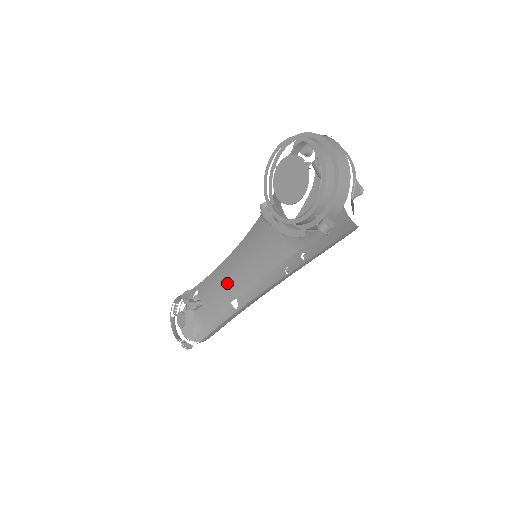
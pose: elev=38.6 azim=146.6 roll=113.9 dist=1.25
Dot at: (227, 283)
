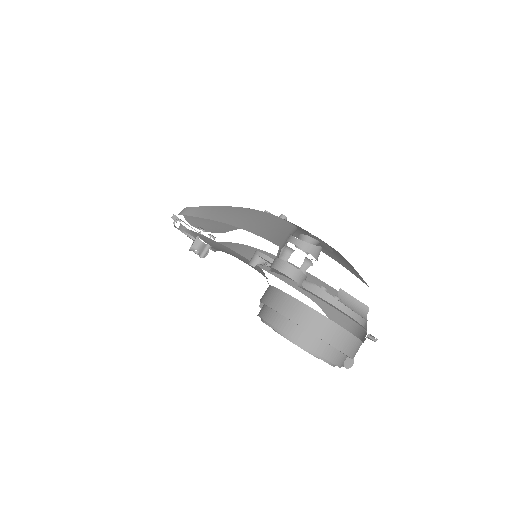
Dot at: occluded
